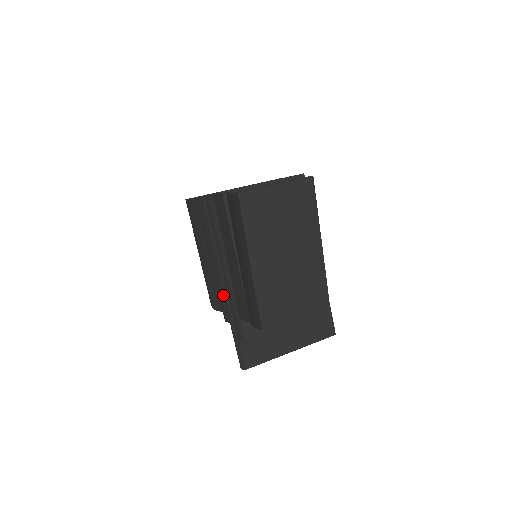
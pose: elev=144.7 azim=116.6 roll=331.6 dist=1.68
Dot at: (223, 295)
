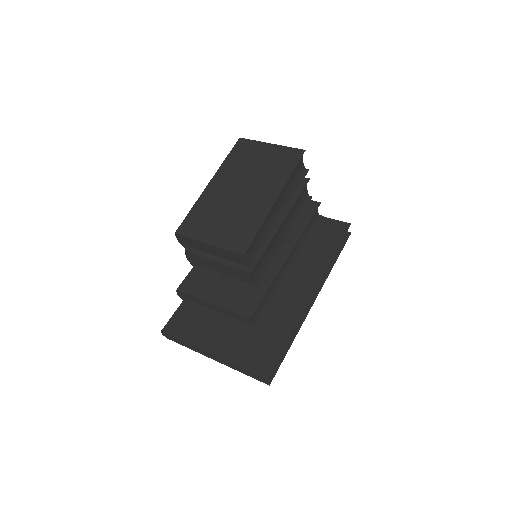
Dot at: occluded
